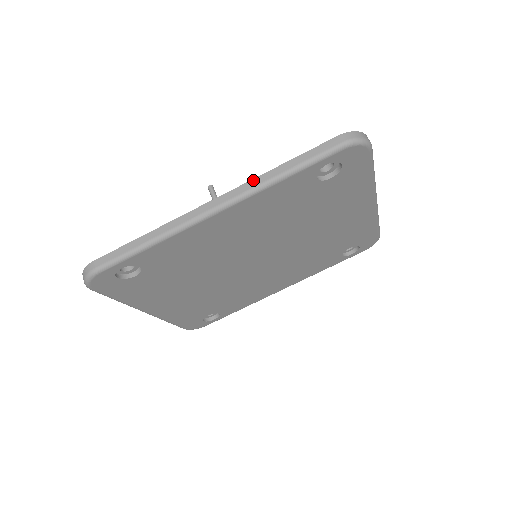
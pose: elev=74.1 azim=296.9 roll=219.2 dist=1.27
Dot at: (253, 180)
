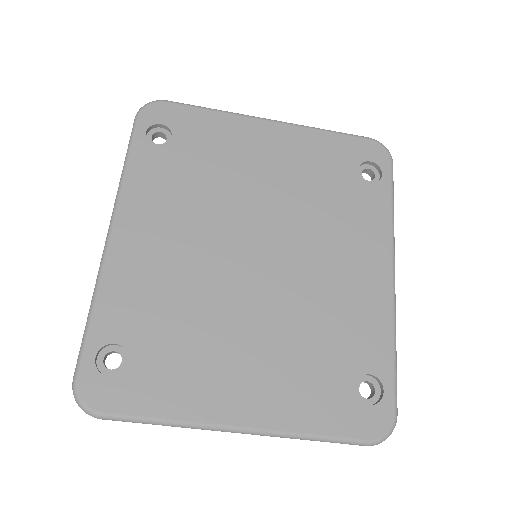
Dot at: occluded
